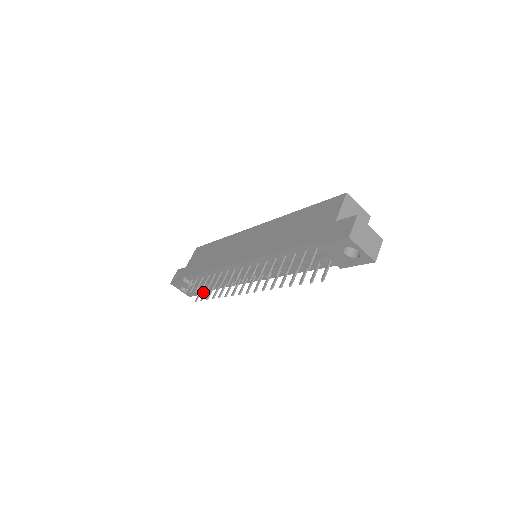
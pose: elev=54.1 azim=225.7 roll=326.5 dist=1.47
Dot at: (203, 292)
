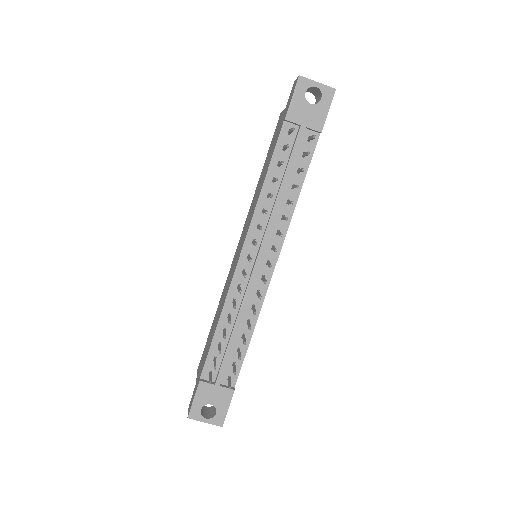
Dot at: (233, 388)
